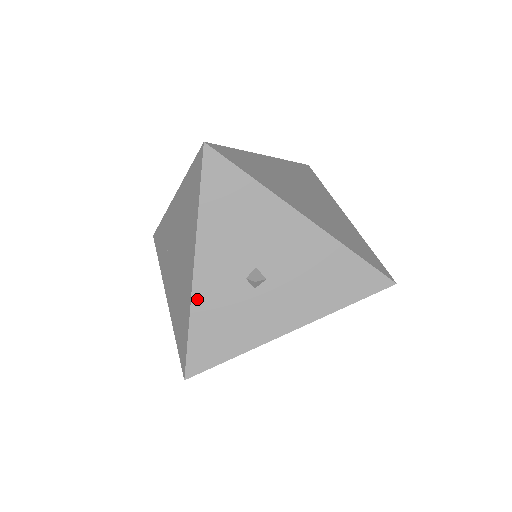
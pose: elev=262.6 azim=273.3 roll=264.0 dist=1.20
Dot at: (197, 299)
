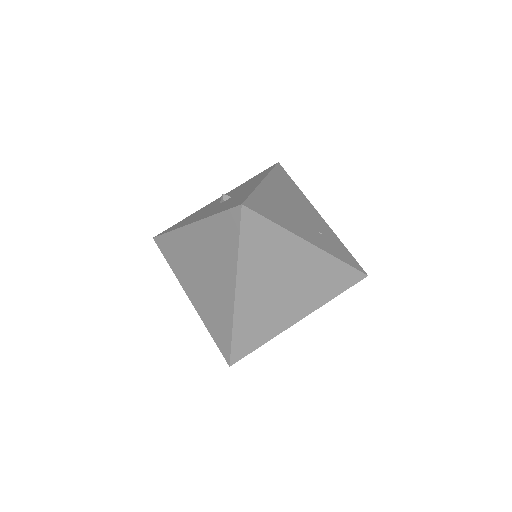
Dot at: occluded
